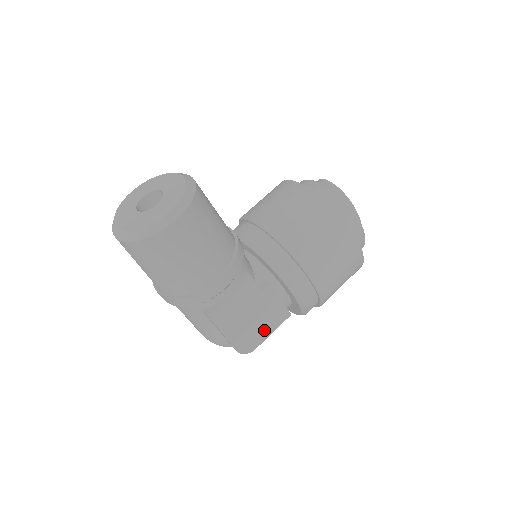
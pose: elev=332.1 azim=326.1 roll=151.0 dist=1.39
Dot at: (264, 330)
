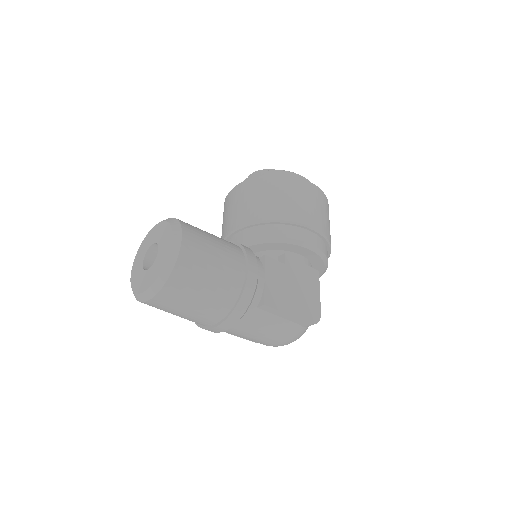
Dot at: (312, 294)
